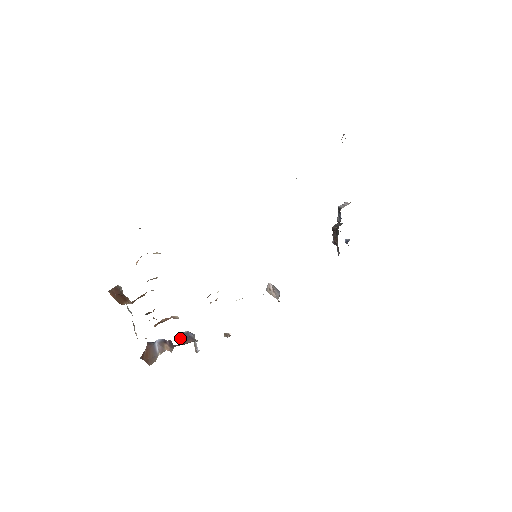
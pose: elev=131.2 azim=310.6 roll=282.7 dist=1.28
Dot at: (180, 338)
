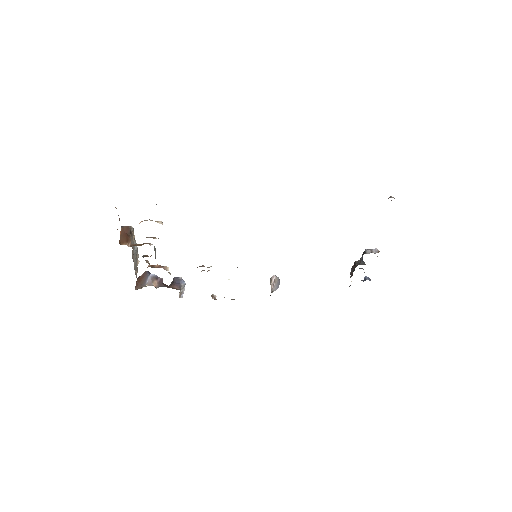
Dot at: (173, 280)
